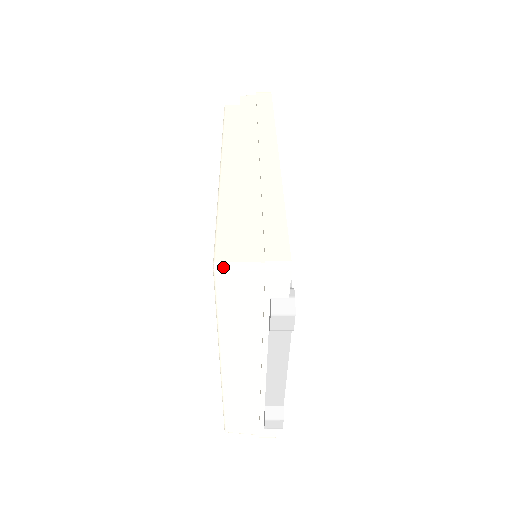
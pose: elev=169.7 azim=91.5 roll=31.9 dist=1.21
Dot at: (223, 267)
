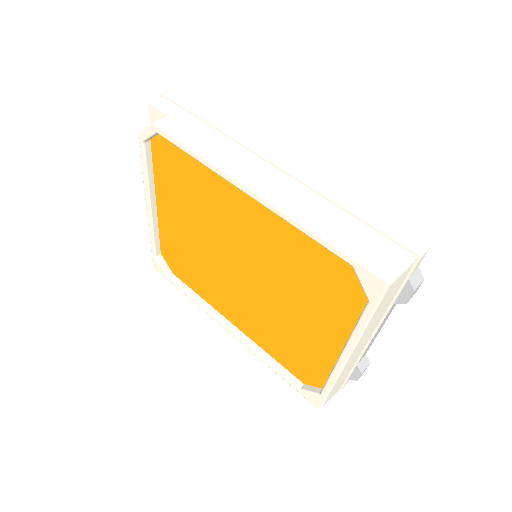
Dot at: (394, 279)
